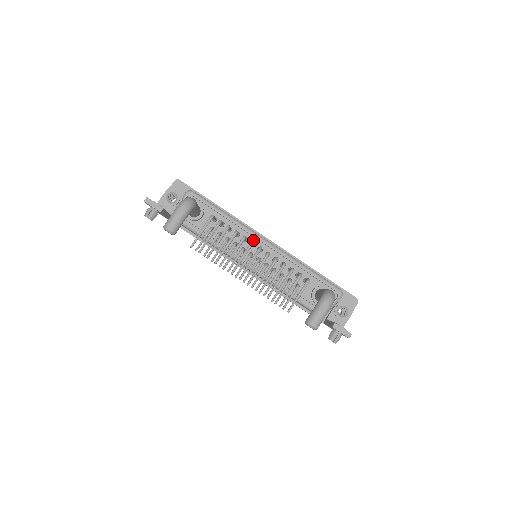
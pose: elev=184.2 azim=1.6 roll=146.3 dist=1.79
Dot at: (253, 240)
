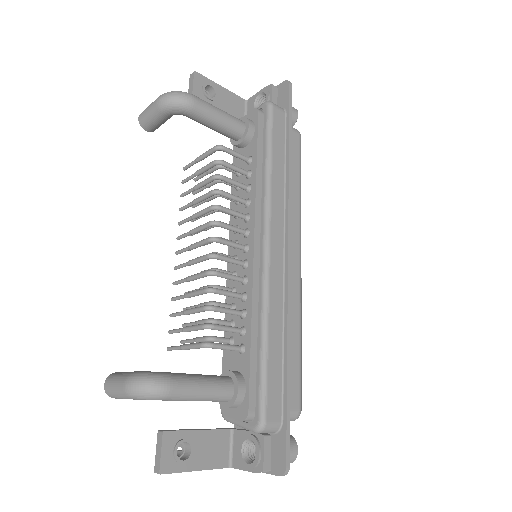
Dot at: (251, 228)
